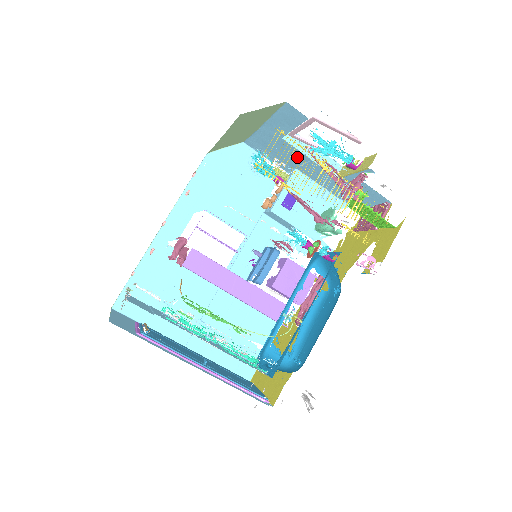
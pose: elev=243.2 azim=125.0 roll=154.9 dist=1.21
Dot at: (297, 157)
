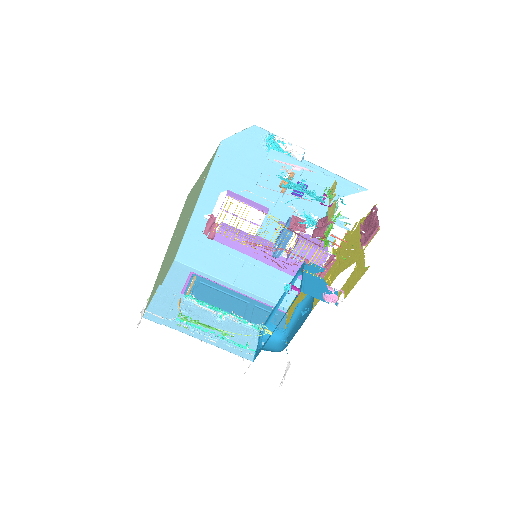
Dot at: occluded
